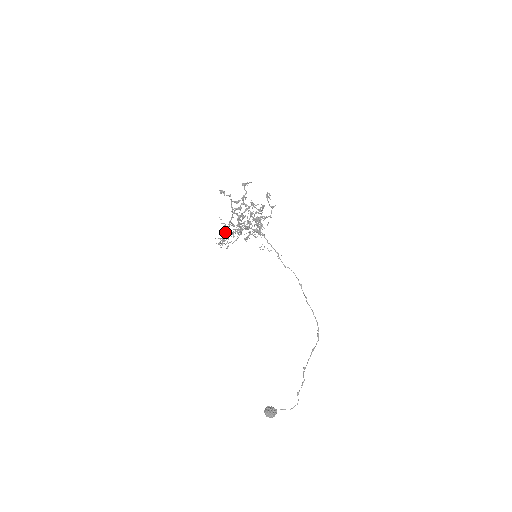
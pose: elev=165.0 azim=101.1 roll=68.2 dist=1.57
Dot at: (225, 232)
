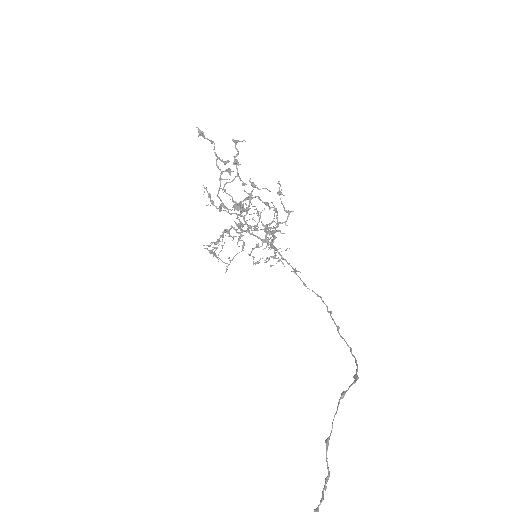
Dot at: (221, 235)
